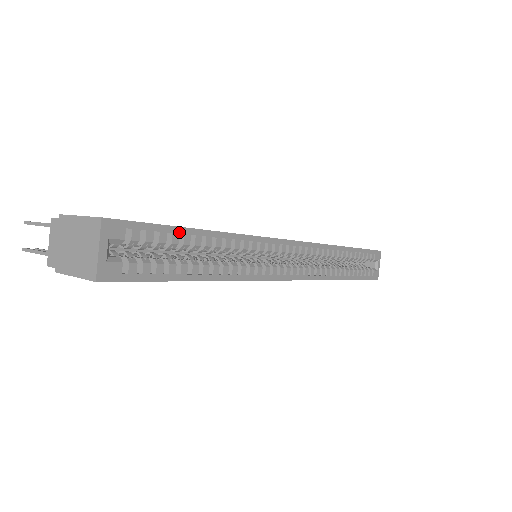
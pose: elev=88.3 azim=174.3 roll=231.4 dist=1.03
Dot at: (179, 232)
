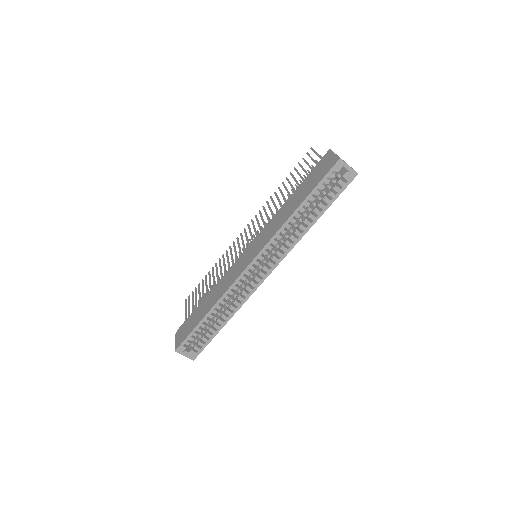
Dot at: (198, 328)
